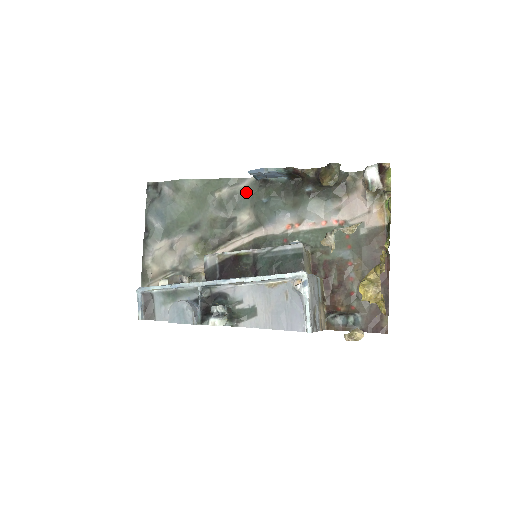
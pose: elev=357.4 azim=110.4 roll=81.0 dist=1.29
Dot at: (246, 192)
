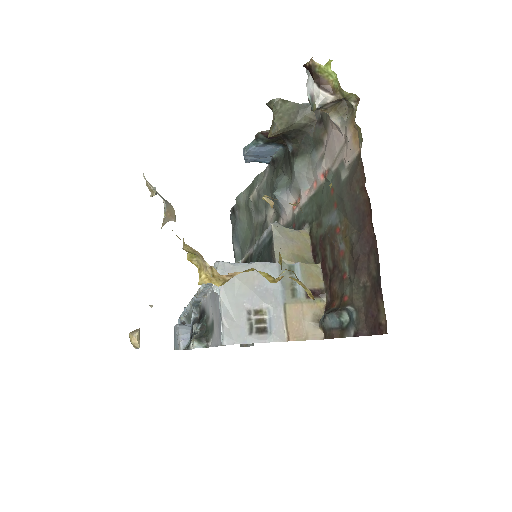
Dot at: (266, 183)
